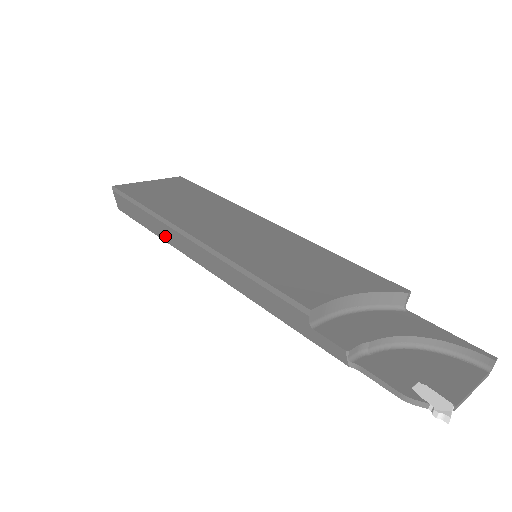
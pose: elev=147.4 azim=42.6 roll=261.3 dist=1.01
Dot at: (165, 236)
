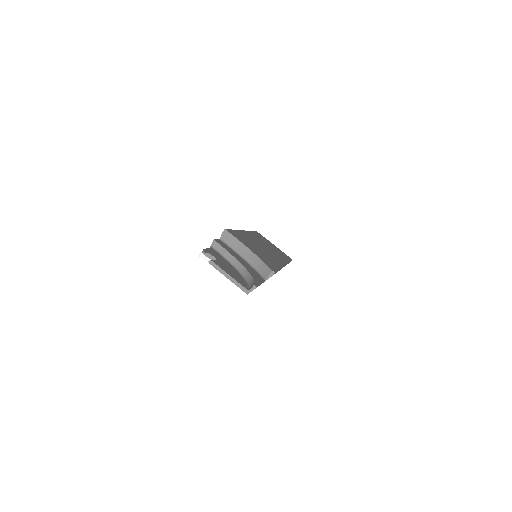
Dot at: occluded
